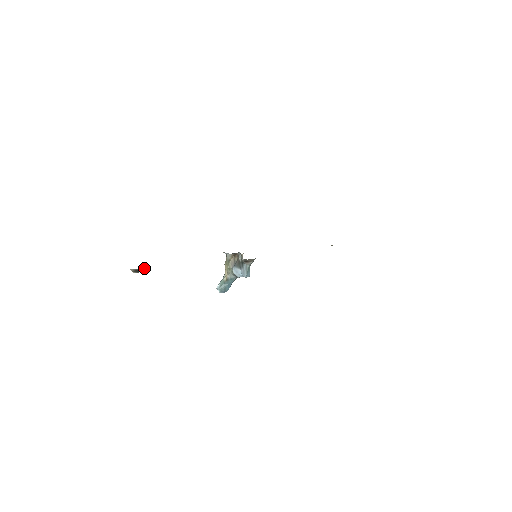
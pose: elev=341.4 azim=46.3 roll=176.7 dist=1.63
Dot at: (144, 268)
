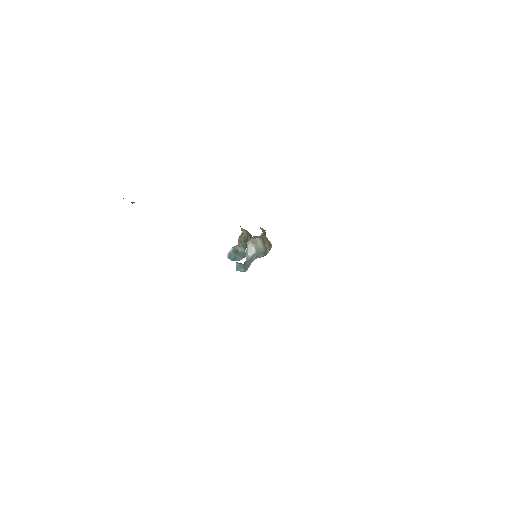
Dot at: occluded
